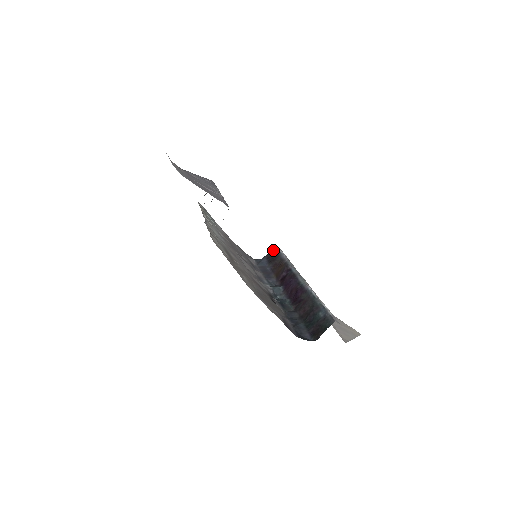
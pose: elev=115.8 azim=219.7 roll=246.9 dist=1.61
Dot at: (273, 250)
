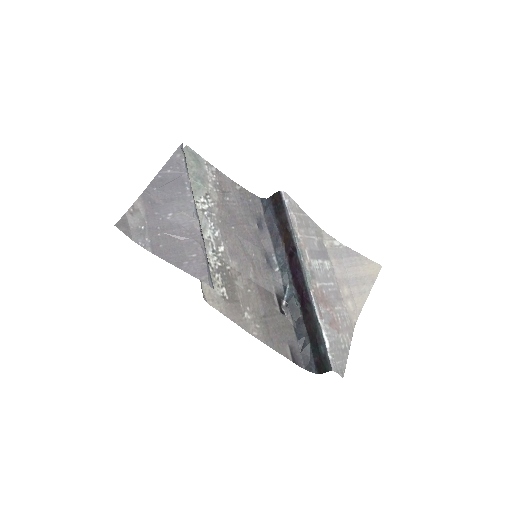
Dot at: (277, 193)
